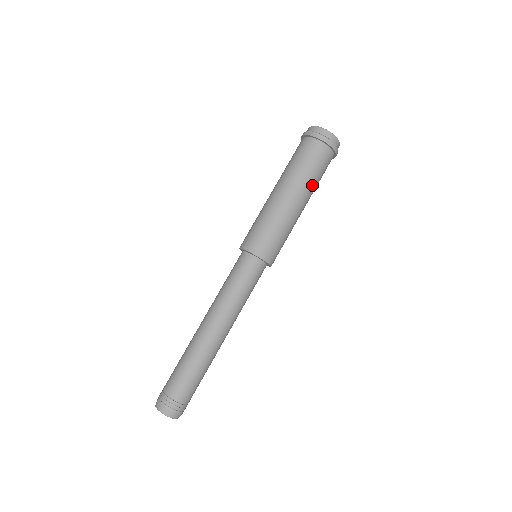
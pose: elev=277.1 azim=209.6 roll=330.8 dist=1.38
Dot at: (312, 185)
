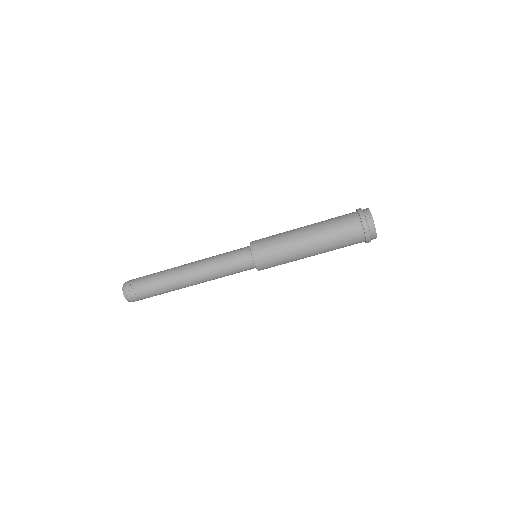
Dot at: (330, 249)
